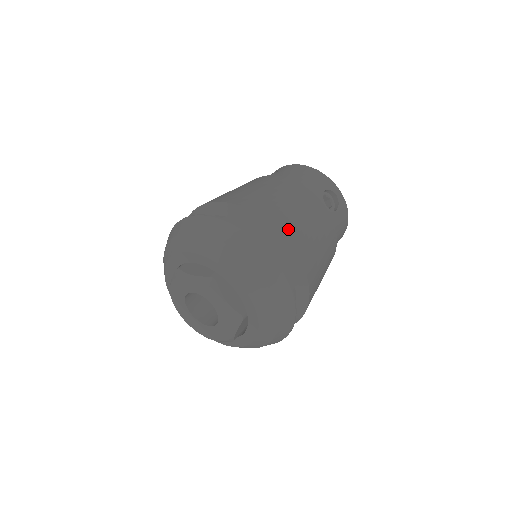
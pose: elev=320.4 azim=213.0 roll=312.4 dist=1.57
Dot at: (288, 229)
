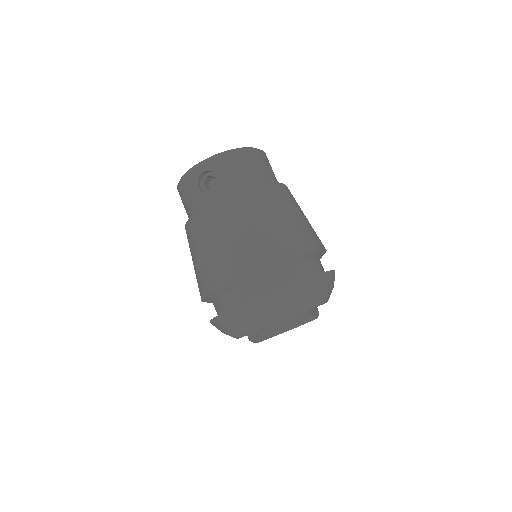
Dot at: (315, 240)
